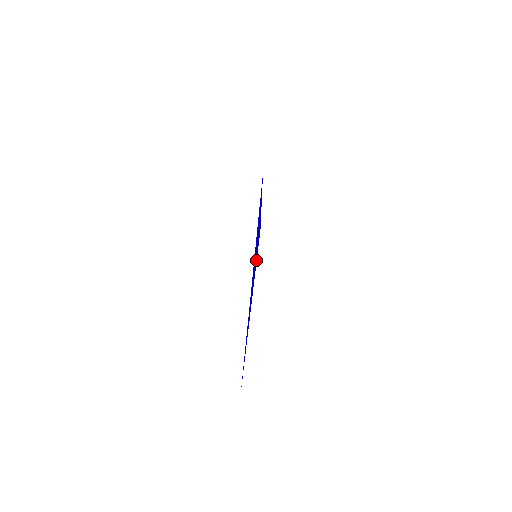
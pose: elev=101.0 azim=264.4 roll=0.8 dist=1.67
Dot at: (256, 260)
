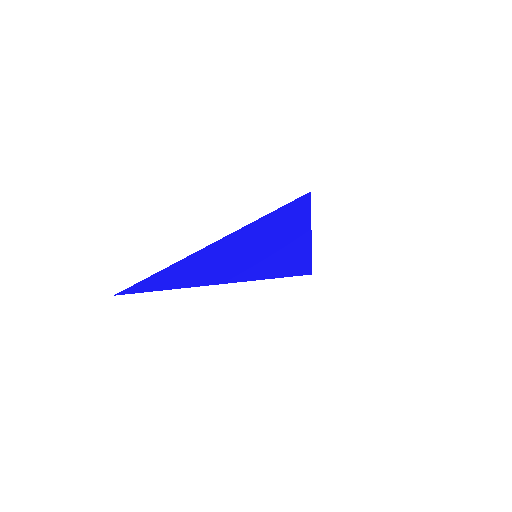
Dot at: (268, 274)
